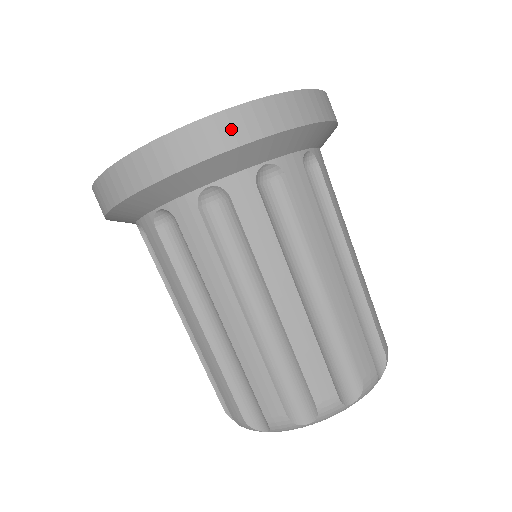
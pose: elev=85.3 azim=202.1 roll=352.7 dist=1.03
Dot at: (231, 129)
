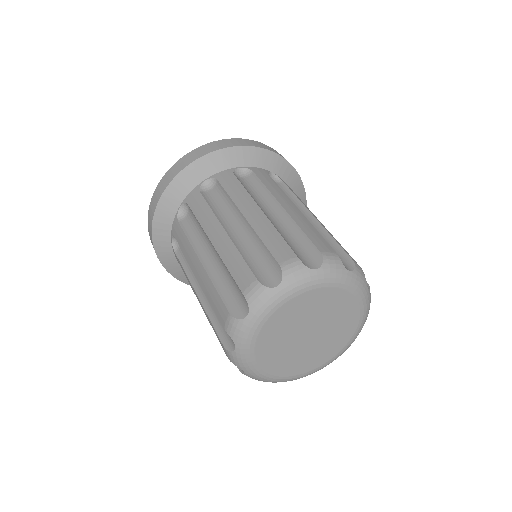
Dot at: (258, 144)
